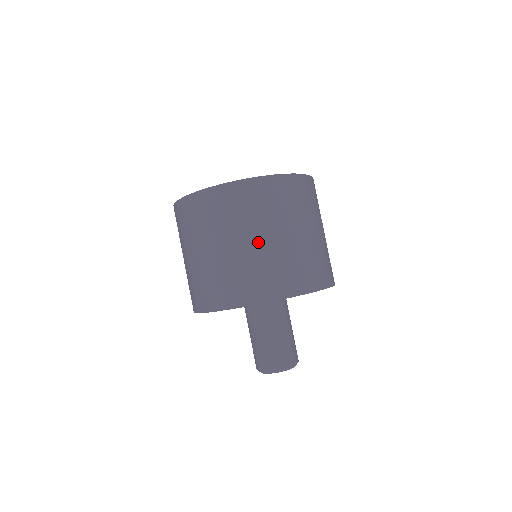
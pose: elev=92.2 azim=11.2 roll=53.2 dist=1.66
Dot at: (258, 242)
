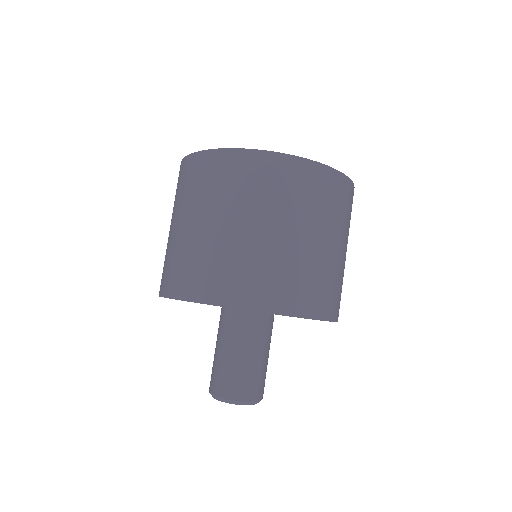
Dot at: (239, 229)
